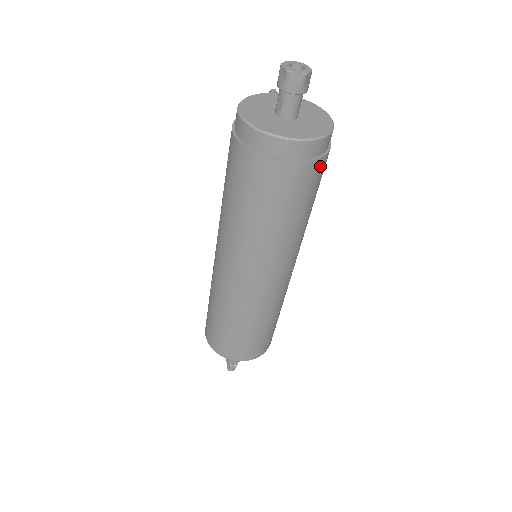
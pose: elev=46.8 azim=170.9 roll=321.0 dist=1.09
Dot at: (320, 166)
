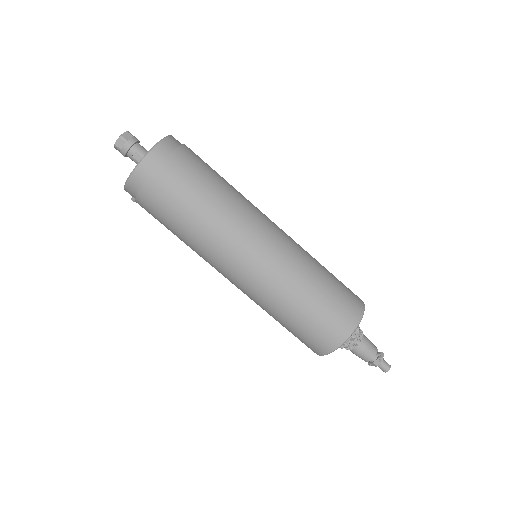
Dot at: occluded
